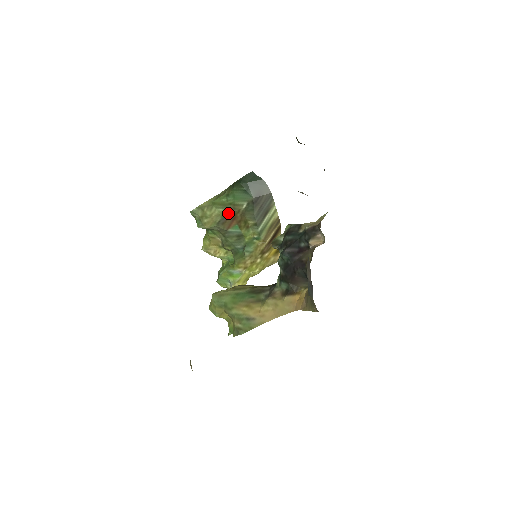
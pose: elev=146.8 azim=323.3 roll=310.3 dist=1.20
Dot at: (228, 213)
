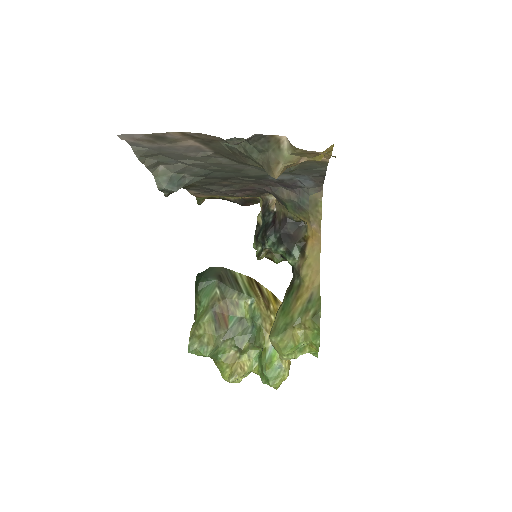
Dot at: (214, 313)
